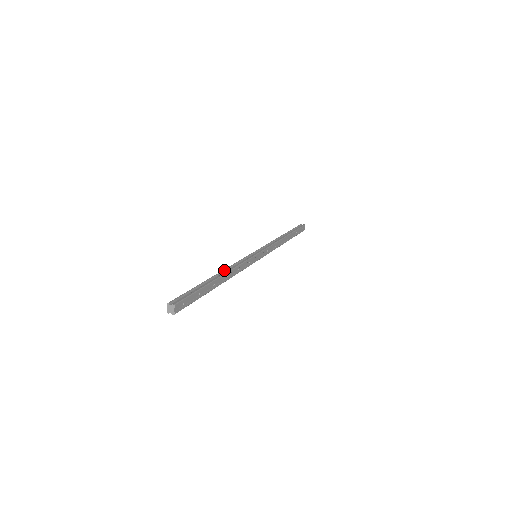
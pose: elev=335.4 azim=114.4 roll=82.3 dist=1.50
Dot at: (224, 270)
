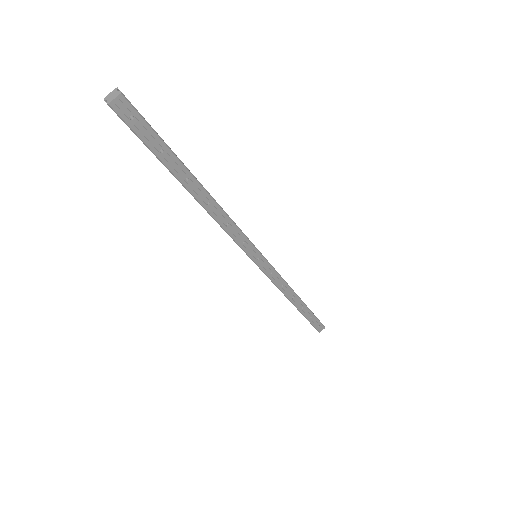
Dot at: occluded
